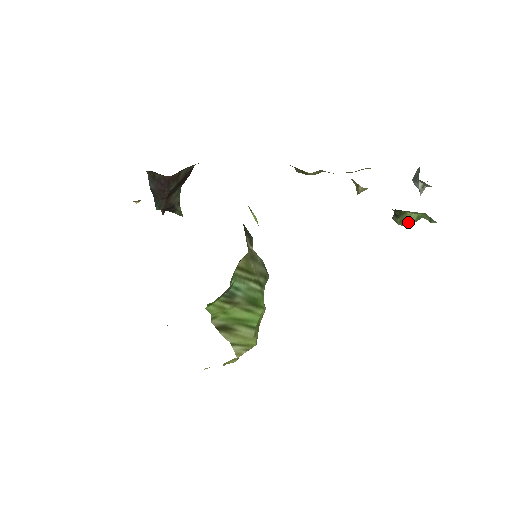
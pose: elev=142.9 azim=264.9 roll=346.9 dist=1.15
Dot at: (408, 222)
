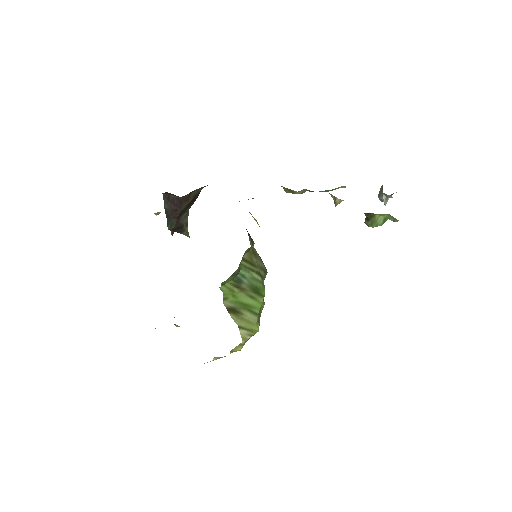
Dot at: (377, 224)
